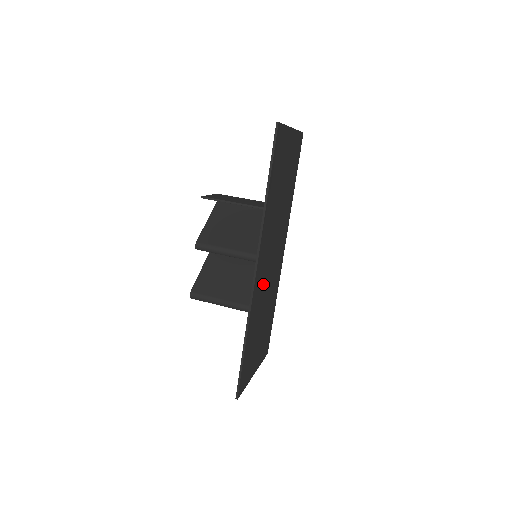
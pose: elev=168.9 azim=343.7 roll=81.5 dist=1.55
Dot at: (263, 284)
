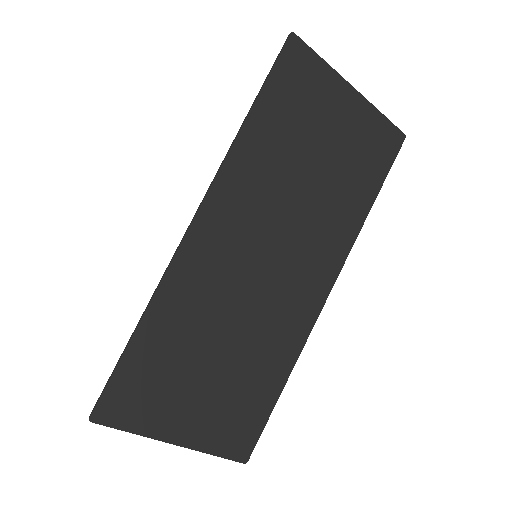
Dot at: (226, 275)
